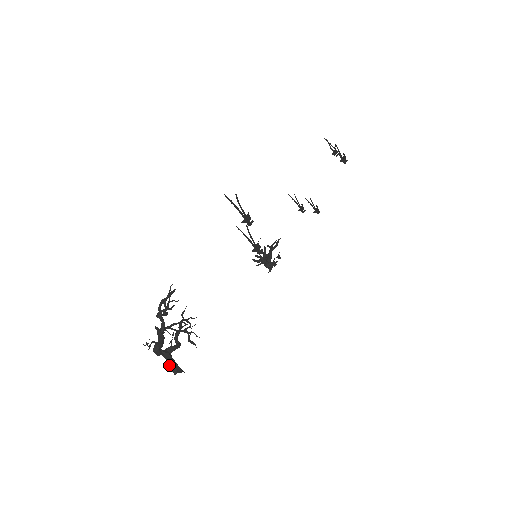
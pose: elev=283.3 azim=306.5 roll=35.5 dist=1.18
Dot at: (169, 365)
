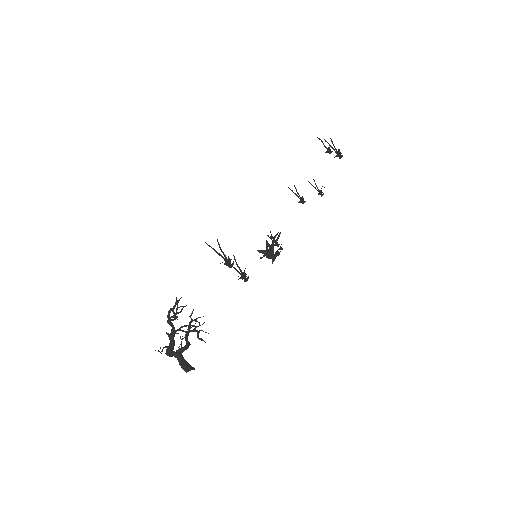
Dot at: (180, 365)
